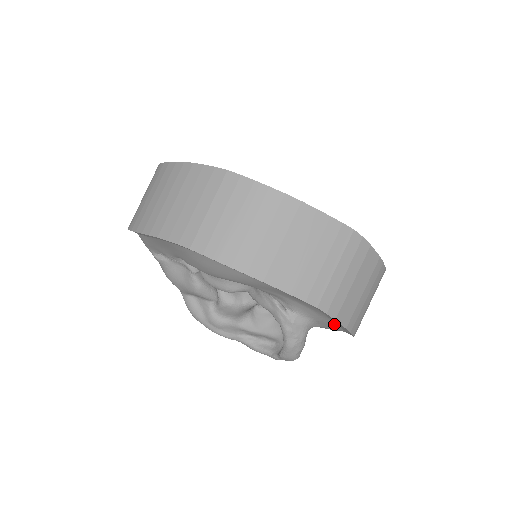
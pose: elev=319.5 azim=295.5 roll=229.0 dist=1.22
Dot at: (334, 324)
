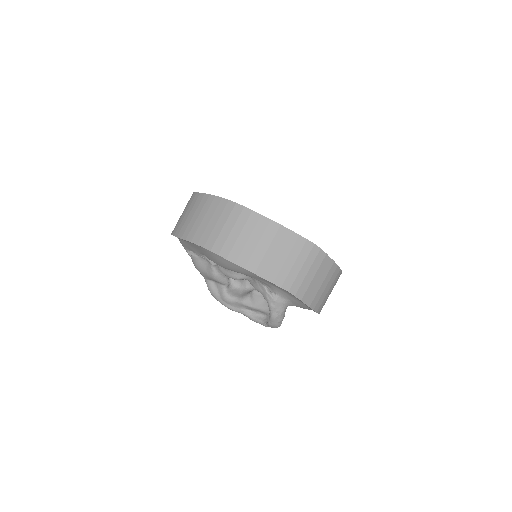
Dot at: (302, 304)
